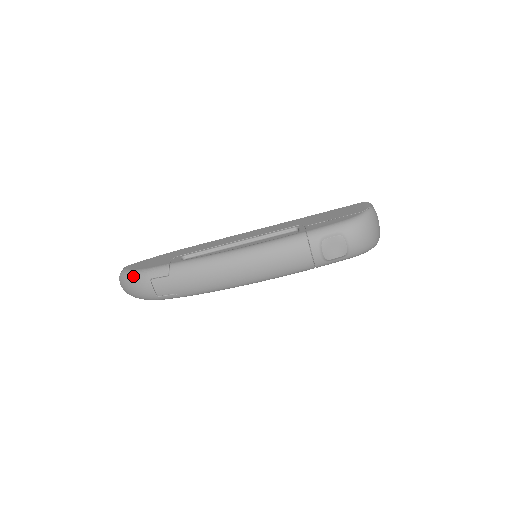
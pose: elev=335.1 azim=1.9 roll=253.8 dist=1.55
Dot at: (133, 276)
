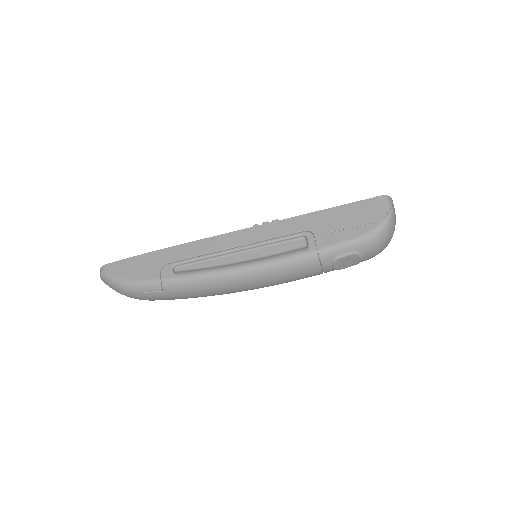
Dot at: (119, 286)
